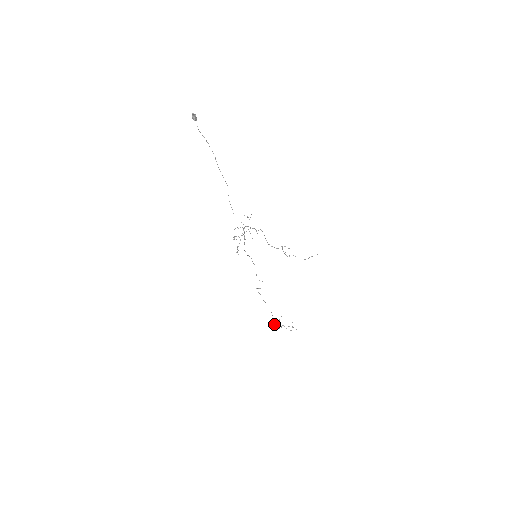
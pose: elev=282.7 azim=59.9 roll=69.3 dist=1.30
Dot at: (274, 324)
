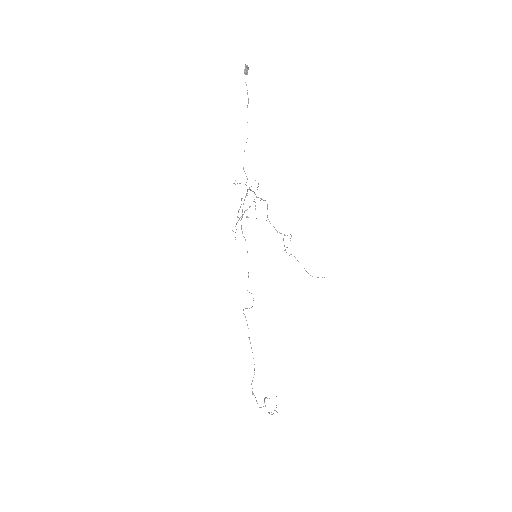
Dot at: (254, 395)
